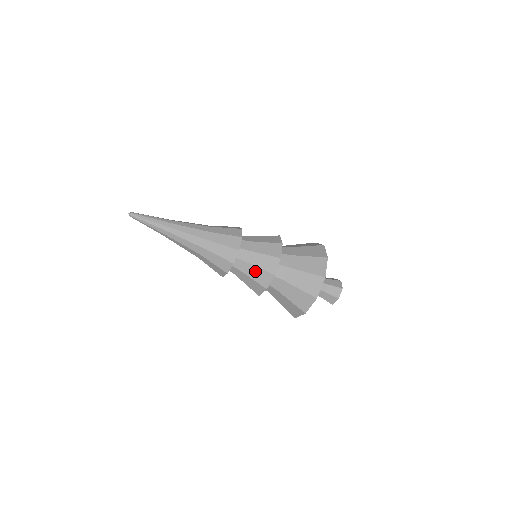
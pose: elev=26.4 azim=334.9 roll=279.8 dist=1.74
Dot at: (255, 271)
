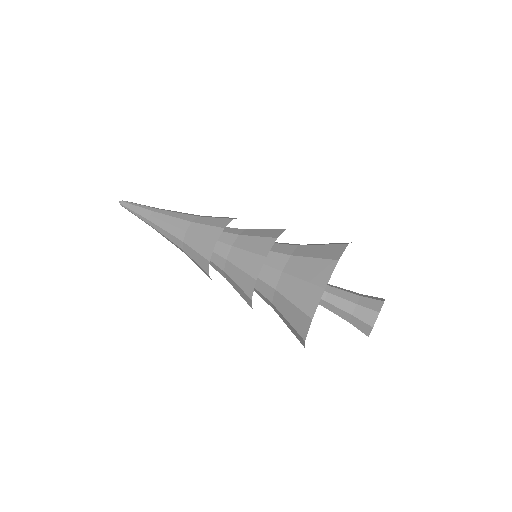
Dot at: (237, 273)
